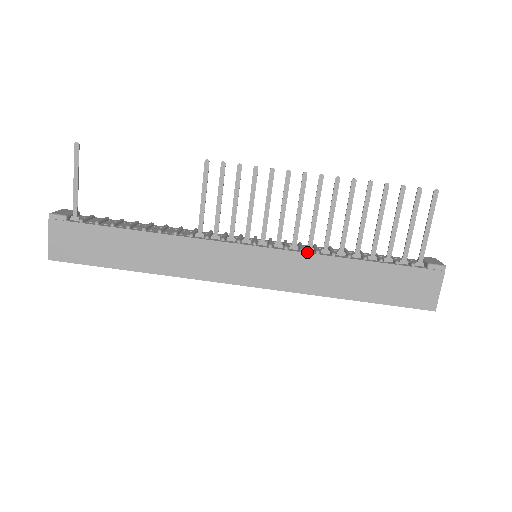
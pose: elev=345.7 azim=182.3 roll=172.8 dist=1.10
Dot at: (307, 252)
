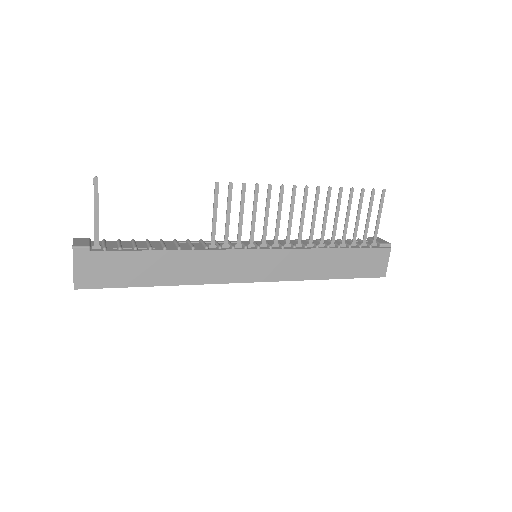
Dot at: (298, 248)
